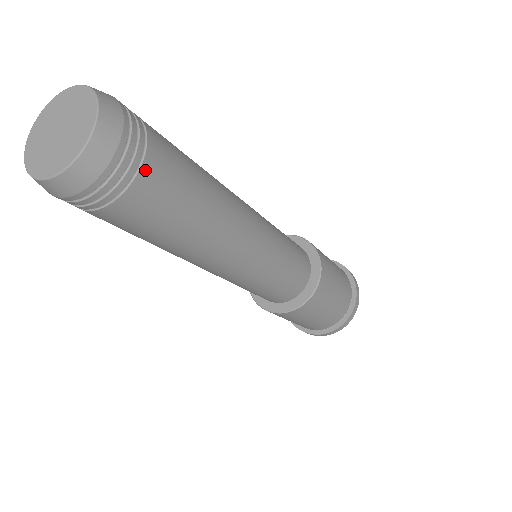
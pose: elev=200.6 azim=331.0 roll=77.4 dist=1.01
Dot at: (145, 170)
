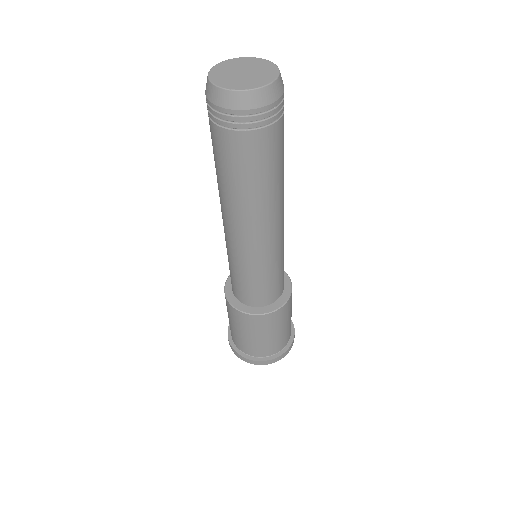
Dot at: occluded
